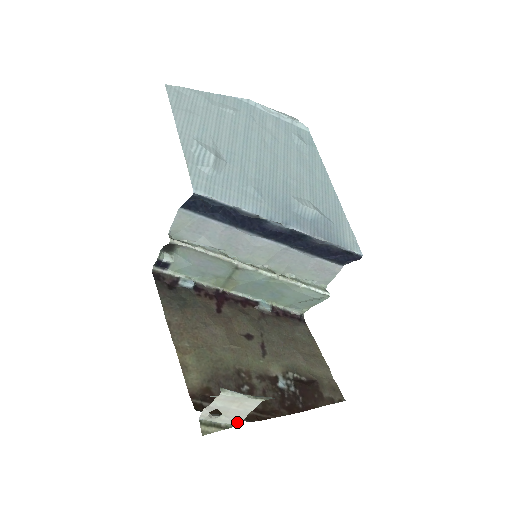
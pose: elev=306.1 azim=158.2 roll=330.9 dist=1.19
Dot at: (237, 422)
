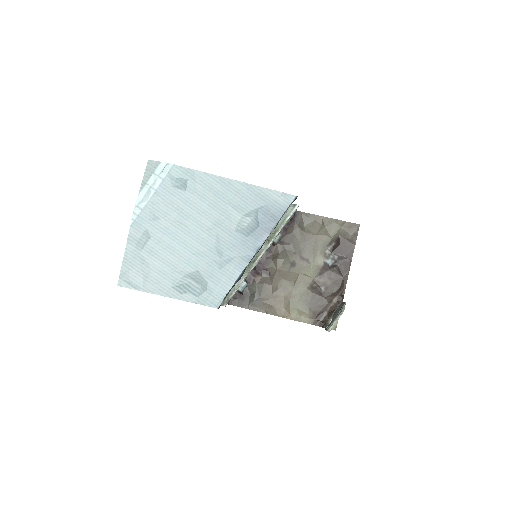
Dot at: occluded
